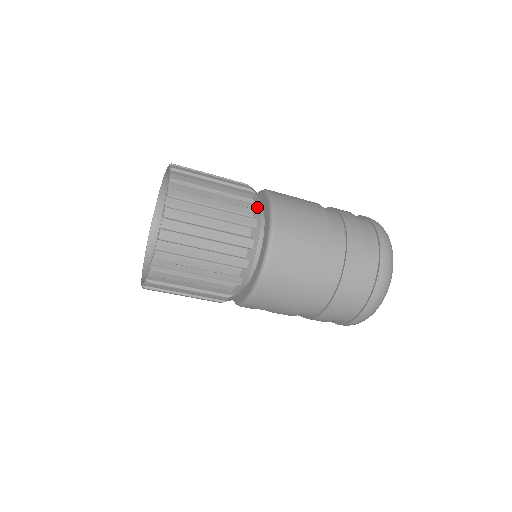
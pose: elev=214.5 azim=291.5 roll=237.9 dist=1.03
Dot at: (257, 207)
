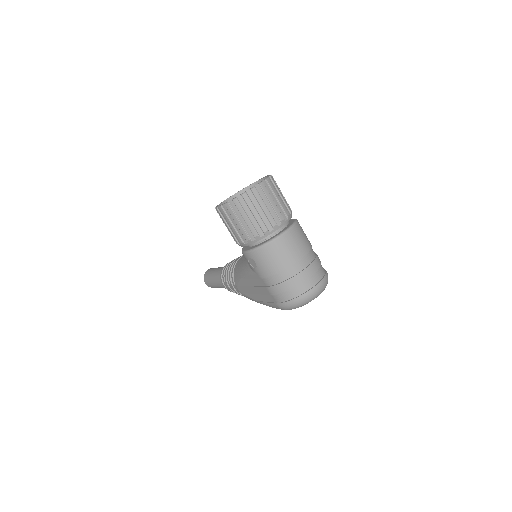
Dot at: (291, 216)
